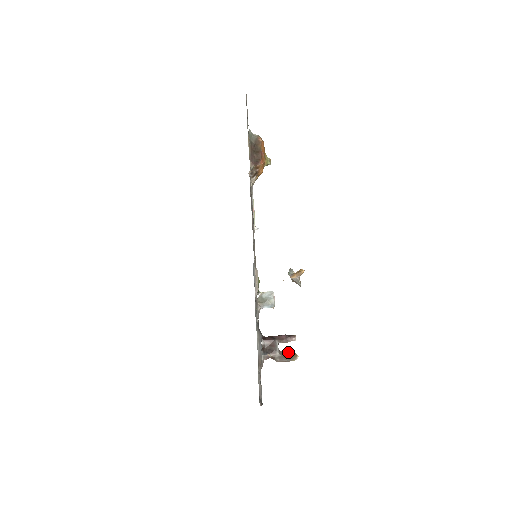
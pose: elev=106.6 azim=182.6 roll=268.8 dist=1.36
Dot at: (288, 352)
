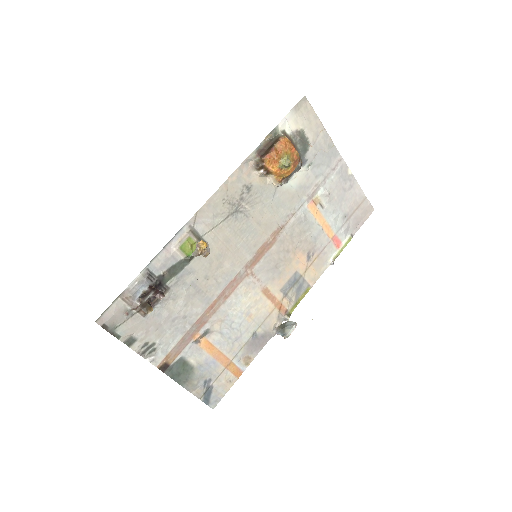
Dot at: (150, 305)
